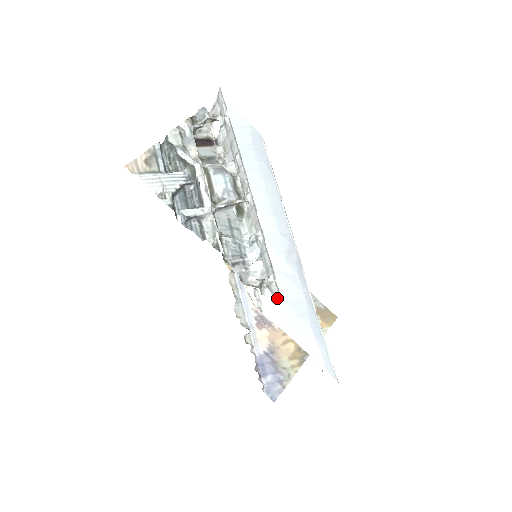
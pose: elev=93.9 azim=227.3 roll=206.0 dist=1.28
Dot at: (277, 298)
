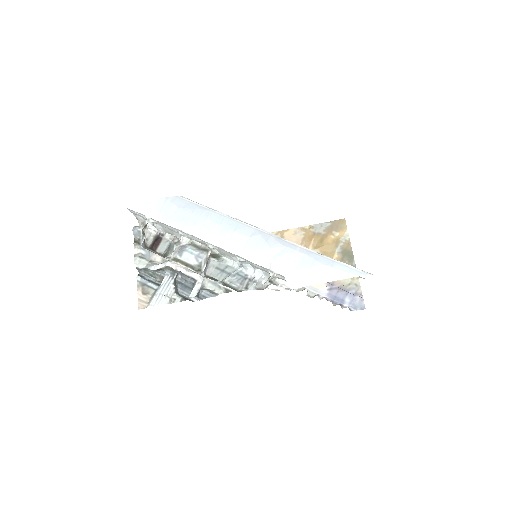
Dot at: (289, 272)
